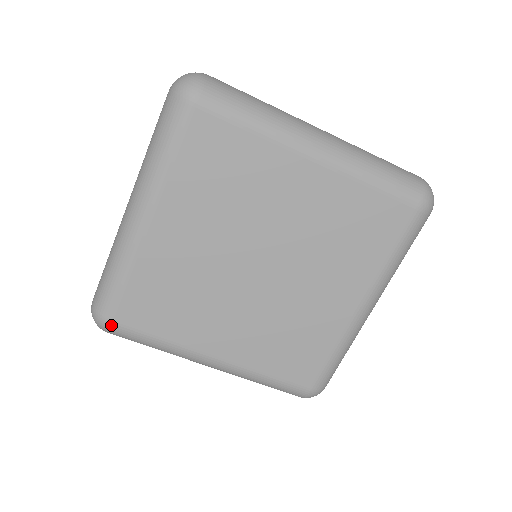
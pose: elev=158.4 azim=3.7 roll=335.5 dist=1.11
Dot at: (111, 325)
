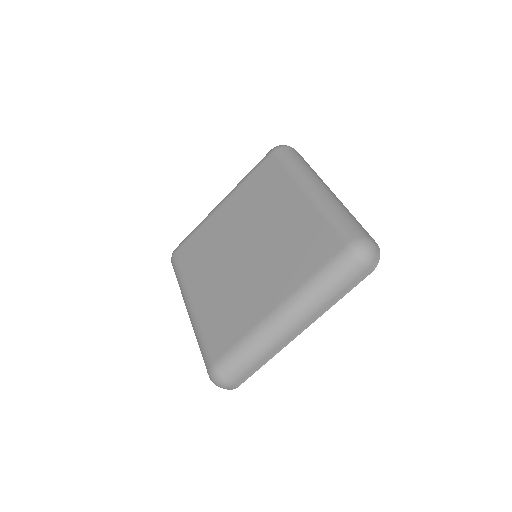
Dot at: (174, 255)
